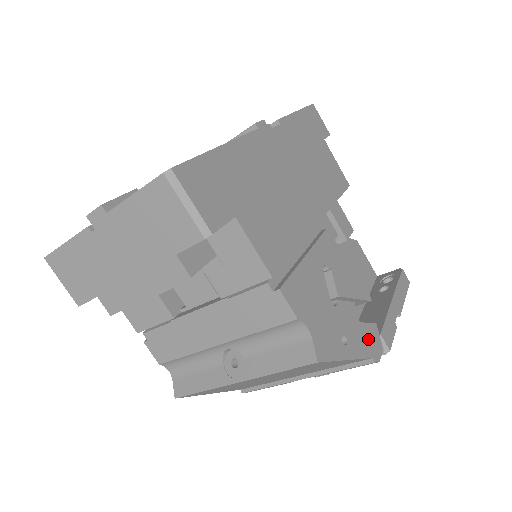
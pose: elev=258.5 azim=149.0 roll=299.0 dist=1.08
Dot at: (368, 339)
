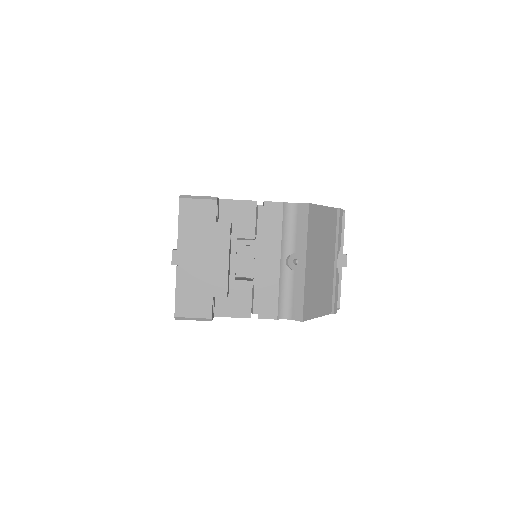
Dot at: occluded
